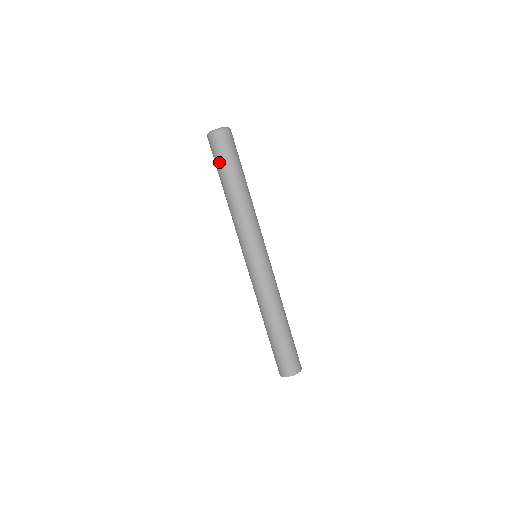
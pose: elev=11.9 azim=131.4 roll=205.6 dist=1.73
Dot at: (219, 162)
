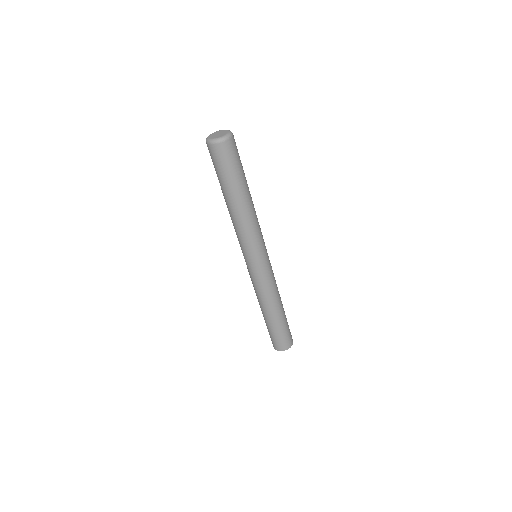
Dot at: occluded
